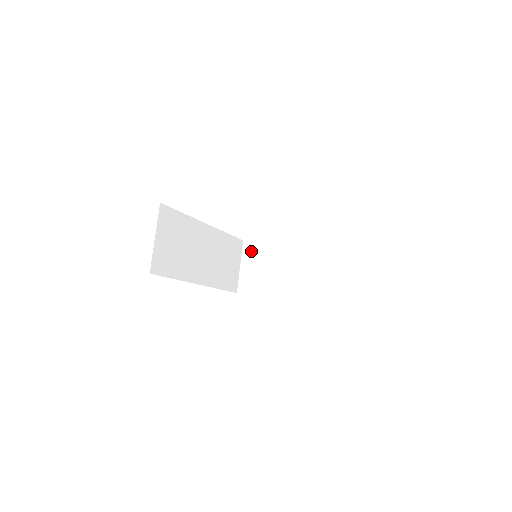
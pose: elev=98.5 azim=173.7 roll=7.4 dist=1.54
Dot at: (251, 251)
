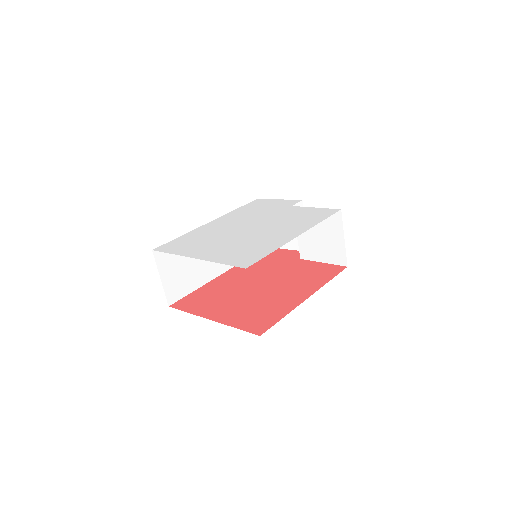
Dot at: occluded
